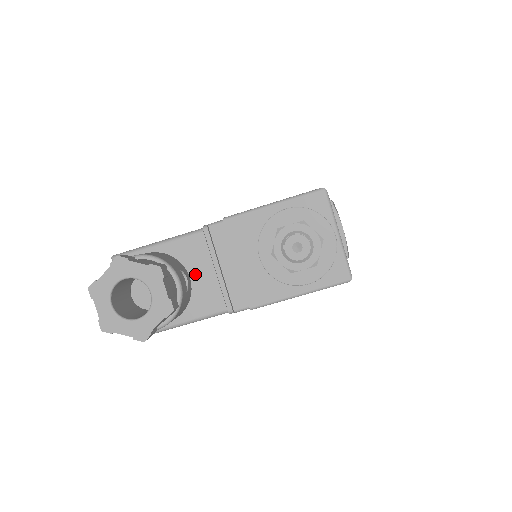
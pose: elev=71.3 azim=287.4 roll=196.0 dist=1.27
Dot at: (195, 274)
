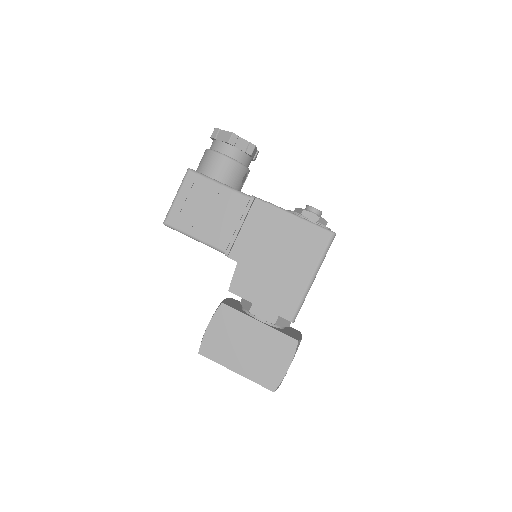
Dot at: occluded
